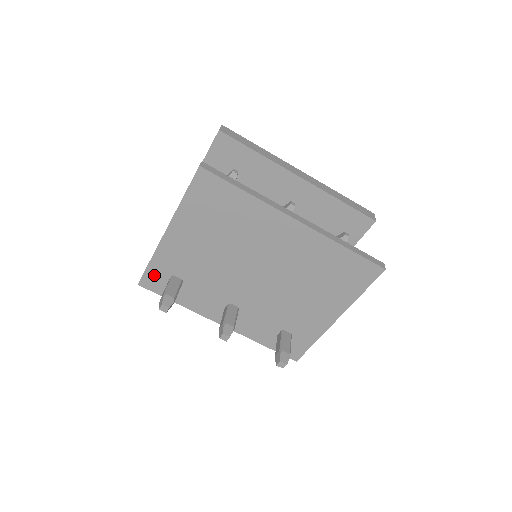
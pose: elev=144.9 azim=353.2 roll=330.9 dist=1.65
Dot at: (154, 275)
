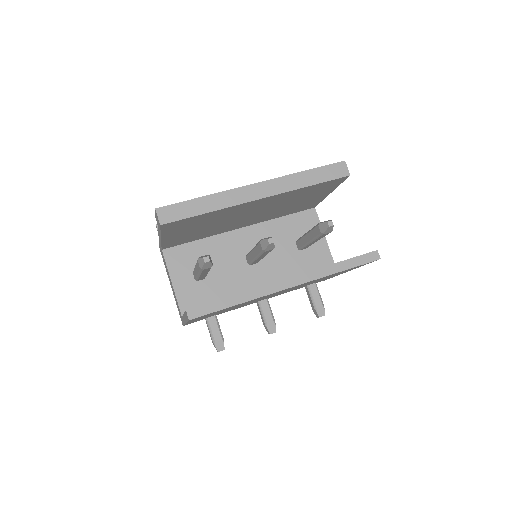
Dot at: occluded
